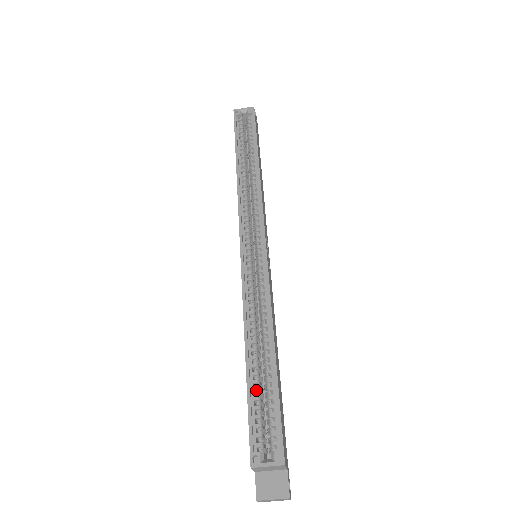
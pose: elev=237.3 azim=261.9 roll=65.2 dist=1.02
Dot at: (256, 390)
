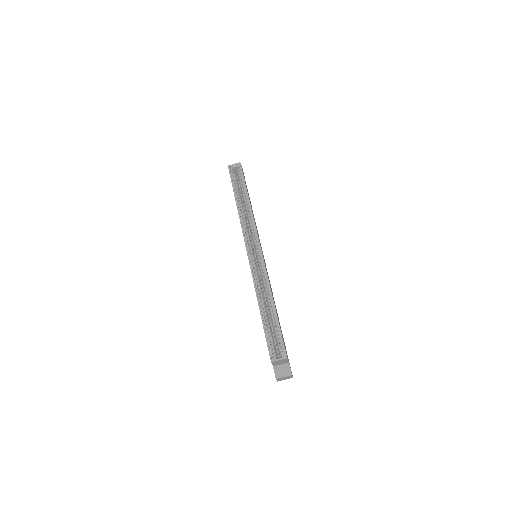
Dot at: (268, 327)
